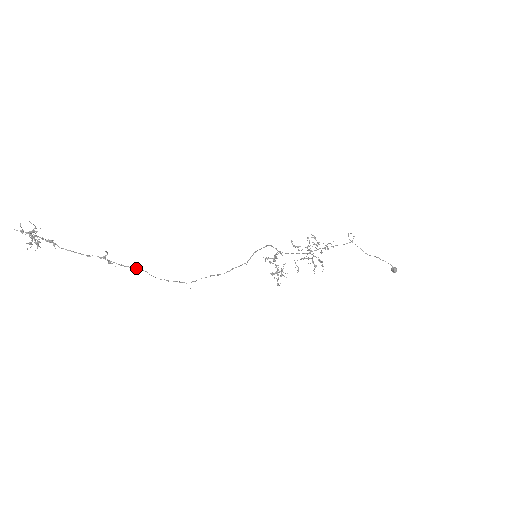
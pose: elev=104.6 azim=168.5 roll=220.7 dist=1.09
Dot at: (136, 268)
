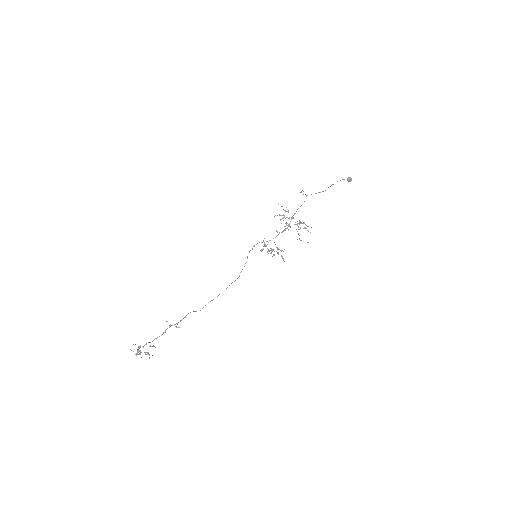
Dot at: (186, 315)
